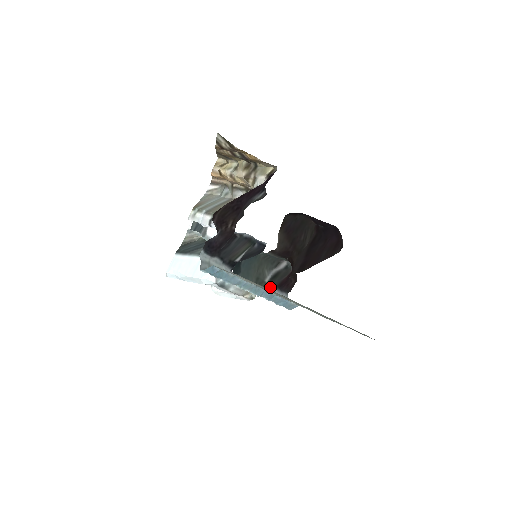
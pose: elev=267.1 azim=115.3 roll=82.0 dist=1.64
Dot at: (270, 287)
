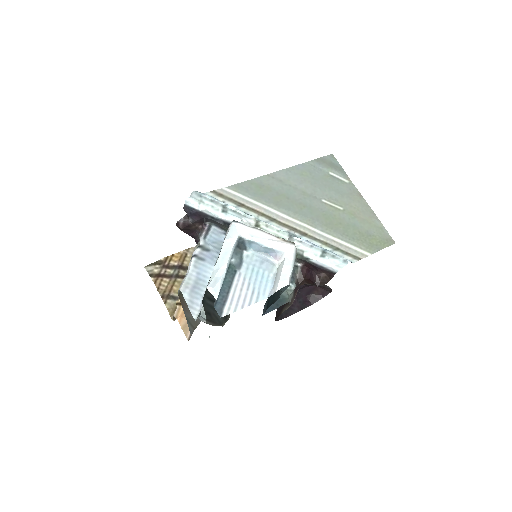
Dot at: (302, 258)
